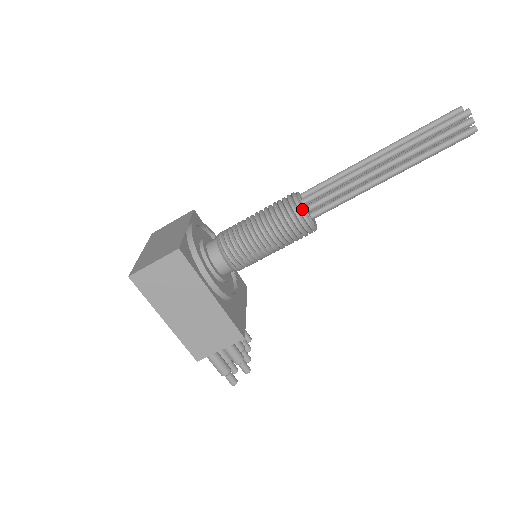
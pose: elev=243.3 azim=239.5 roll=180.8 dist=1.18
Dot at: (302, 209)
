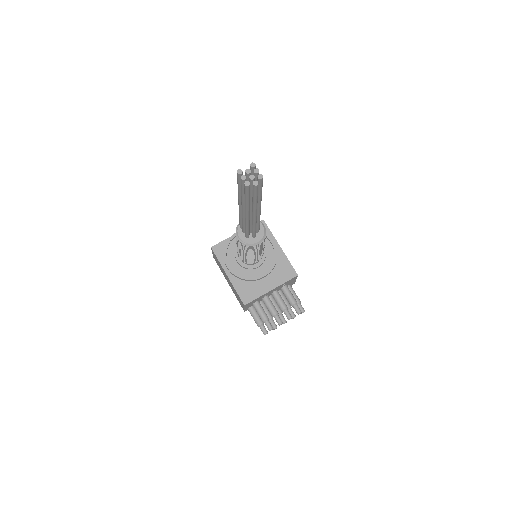
Dot at: (236, 232)
